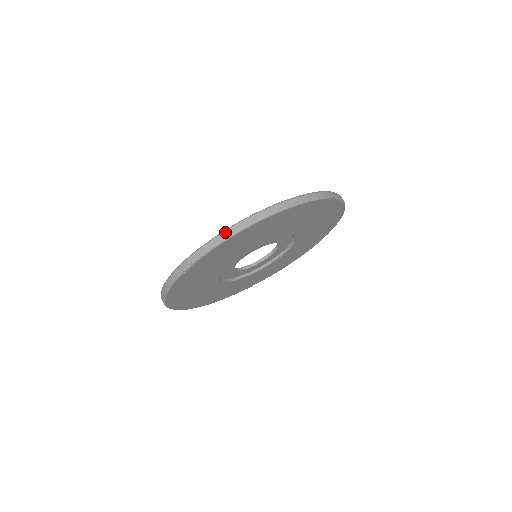
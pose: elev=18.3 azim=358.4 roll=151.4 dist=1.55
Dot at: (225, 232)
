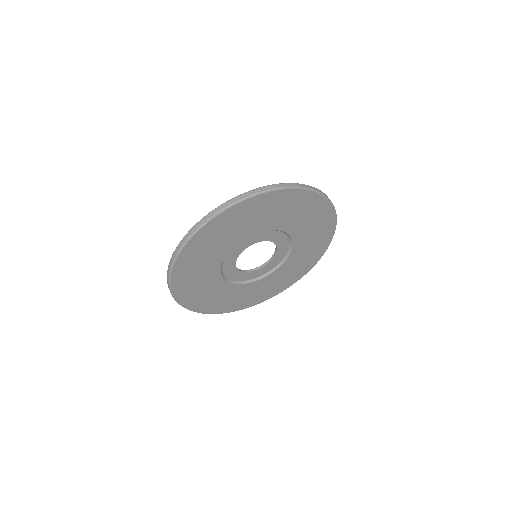
Dot at: (223, 204)
